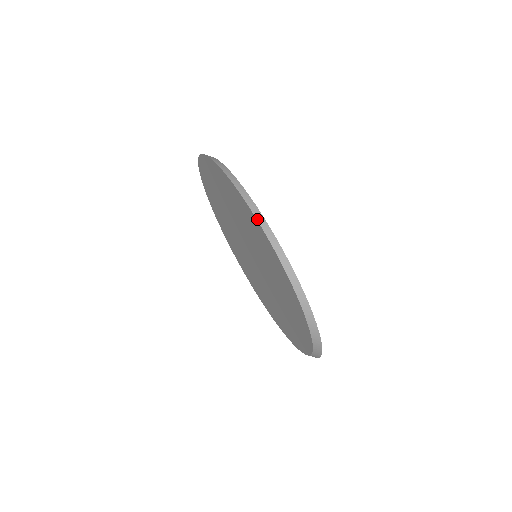
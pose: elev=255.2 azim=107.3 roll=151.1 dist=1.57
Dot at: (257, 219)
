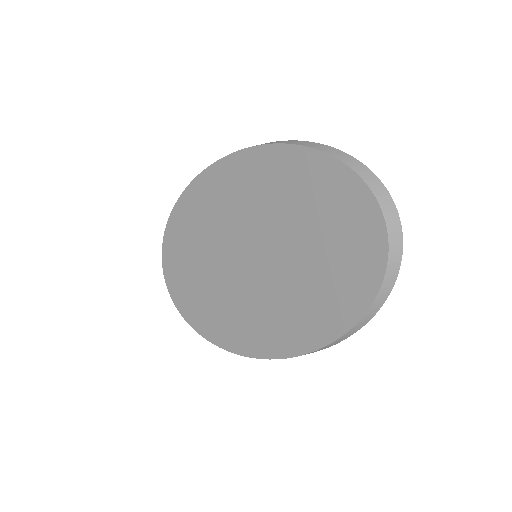
Dot at: (215, 162)
